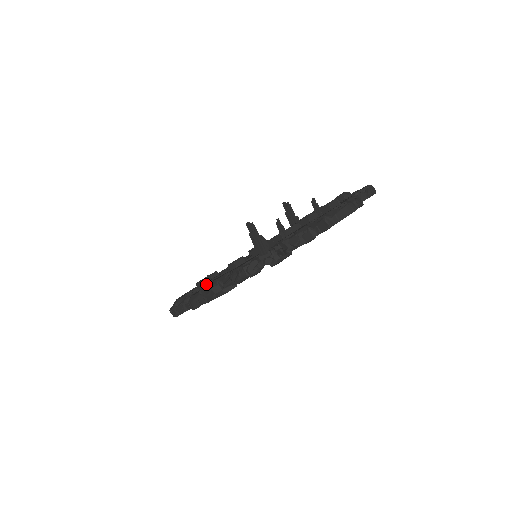
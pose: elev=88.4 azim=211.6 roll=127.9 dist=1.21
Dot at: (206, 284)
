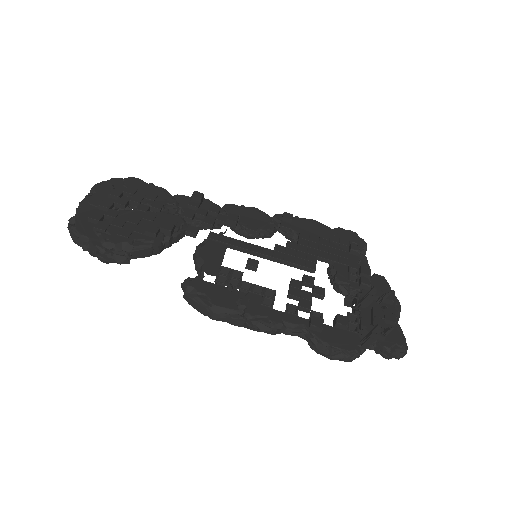
Dot at: (247, 306)
